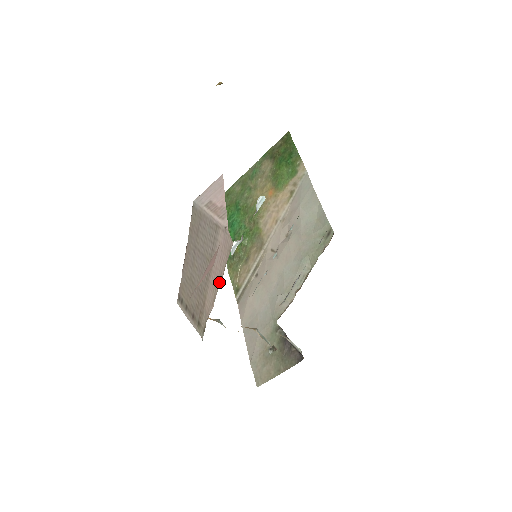
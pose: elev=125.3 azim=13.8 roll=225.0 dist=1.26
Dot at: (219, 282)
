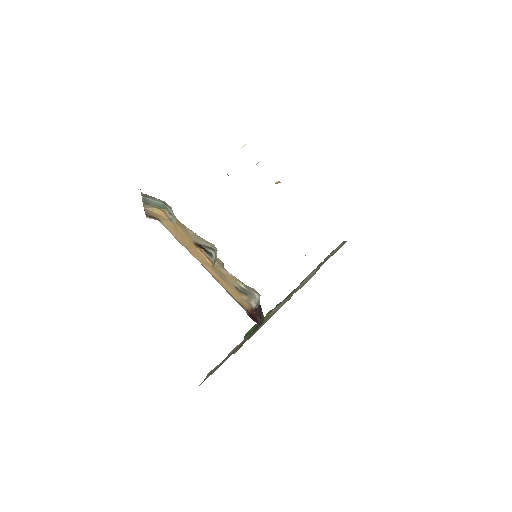
Dot at: occluded
